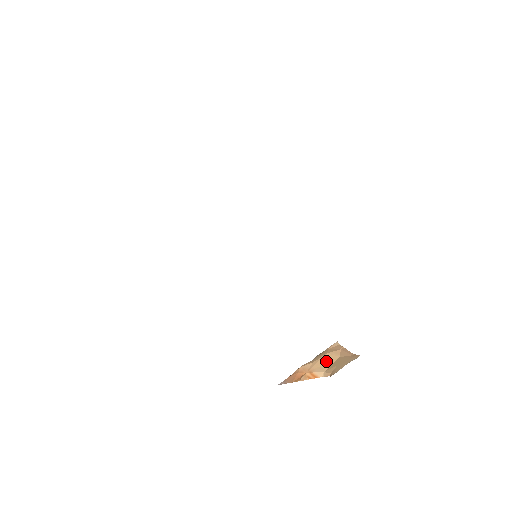
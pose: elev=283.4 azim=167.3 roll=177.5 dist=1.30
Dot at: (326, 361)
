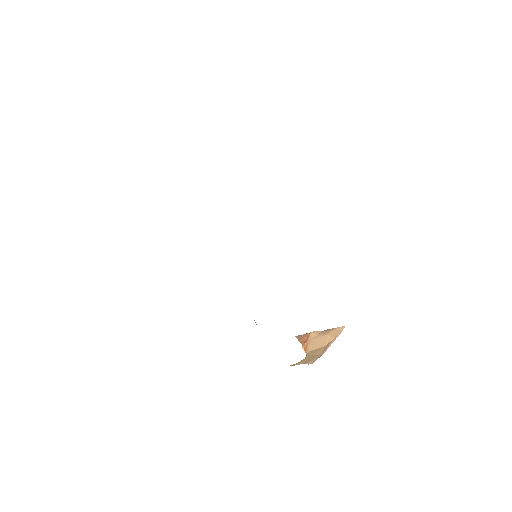
Dot at: (319, 342)
